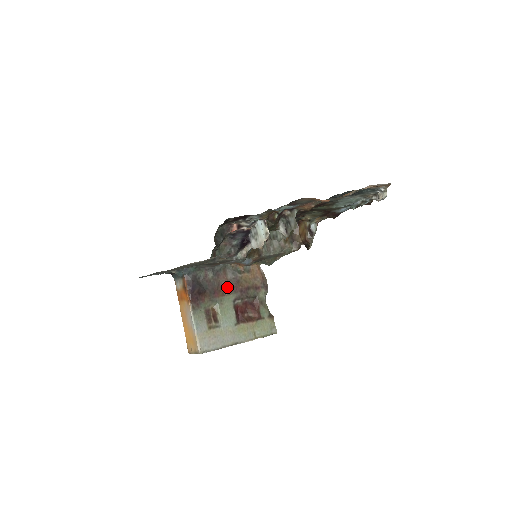
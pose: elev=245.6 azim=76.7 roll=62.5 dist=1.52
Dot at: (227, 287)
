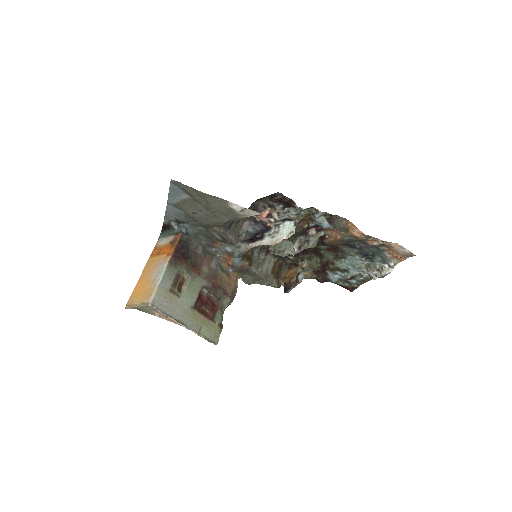
Dot at: (206, 271)
